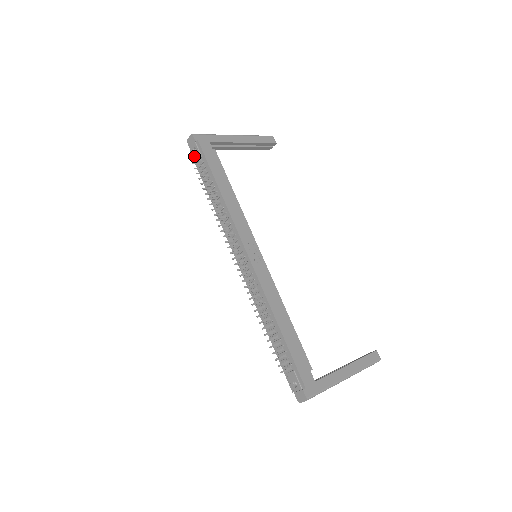
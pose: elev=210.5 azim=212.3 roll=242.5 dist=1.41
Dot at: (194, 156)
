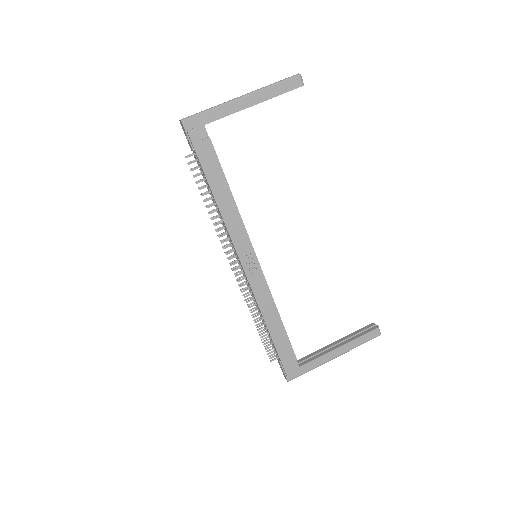
Dot at: (188, 143)
